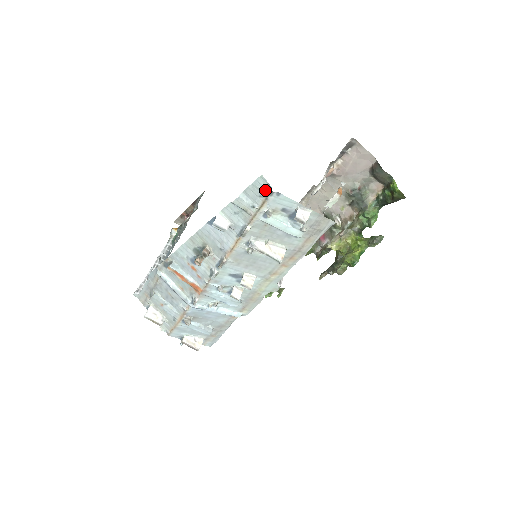
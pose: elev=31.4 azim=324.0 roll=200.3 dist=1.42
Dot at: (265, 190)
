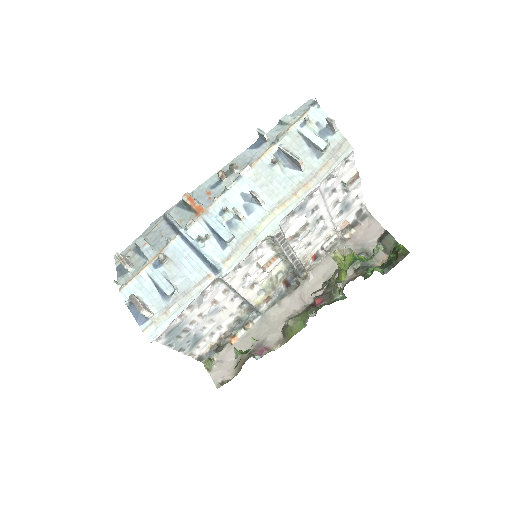
Dot at: (310, 105)
